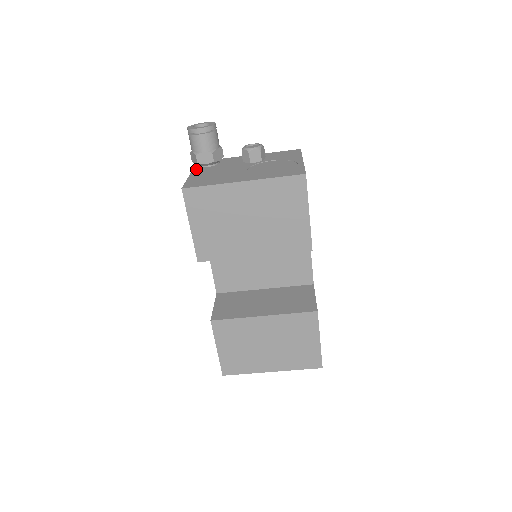
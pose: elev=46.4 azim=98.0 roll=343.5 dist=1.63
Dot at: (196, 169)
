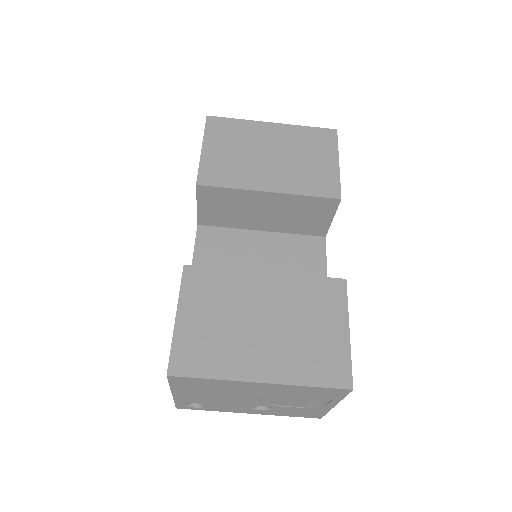
Dot at: occluded
